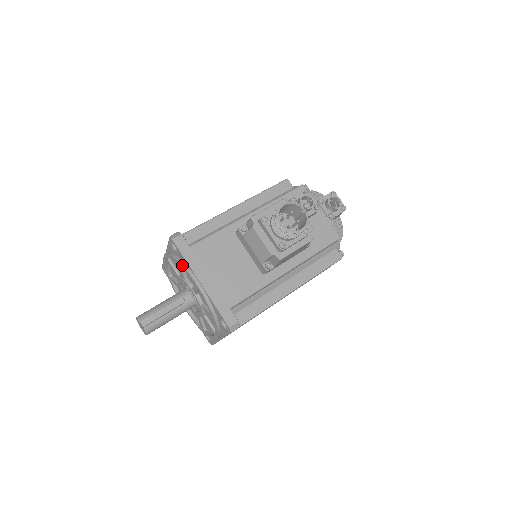
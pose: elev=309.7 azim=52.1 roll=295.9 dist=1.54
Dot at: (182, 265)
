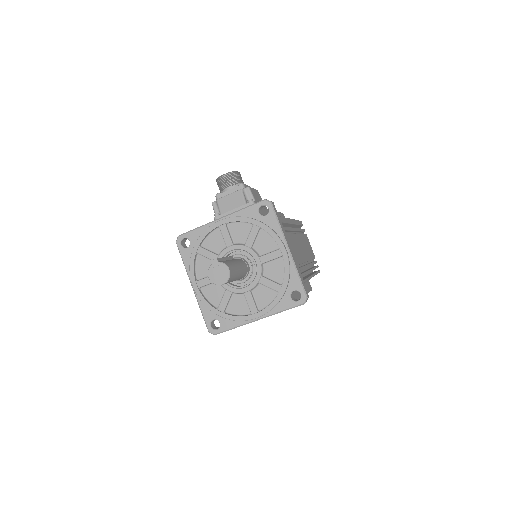
Dot at: (200, 235)
